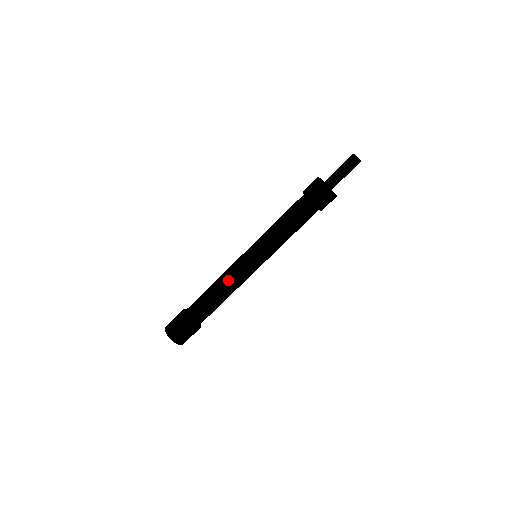
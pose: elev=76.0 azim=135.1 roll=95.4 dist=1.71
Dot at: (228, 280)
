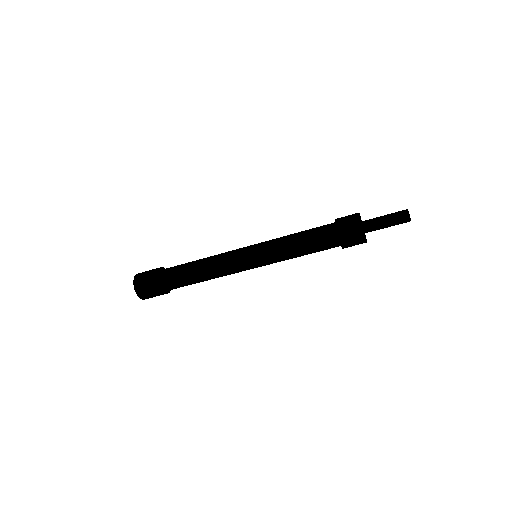
Dot at: (220, 273)
